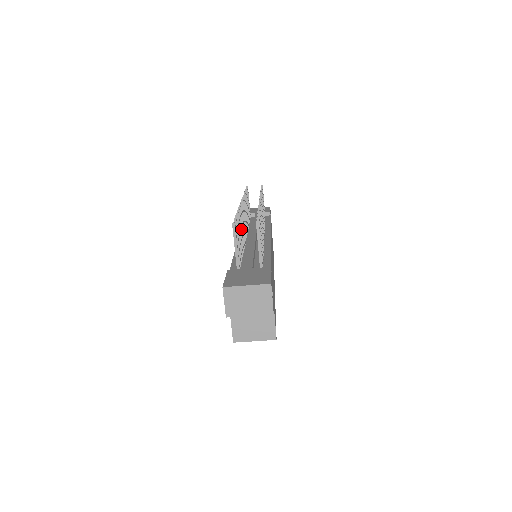
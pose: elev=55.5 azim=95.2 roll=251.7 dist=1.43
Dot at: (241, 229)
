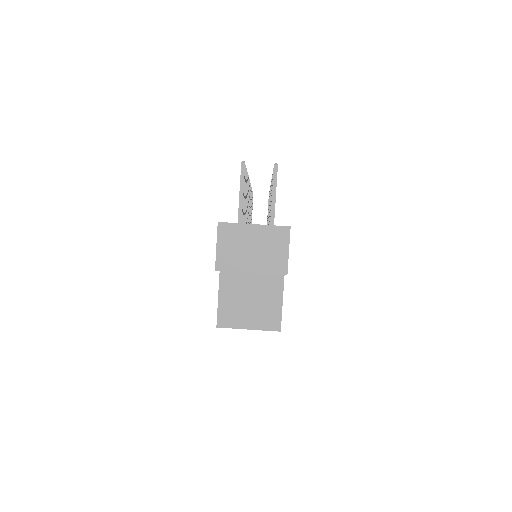
Dot at: (246, 200)
